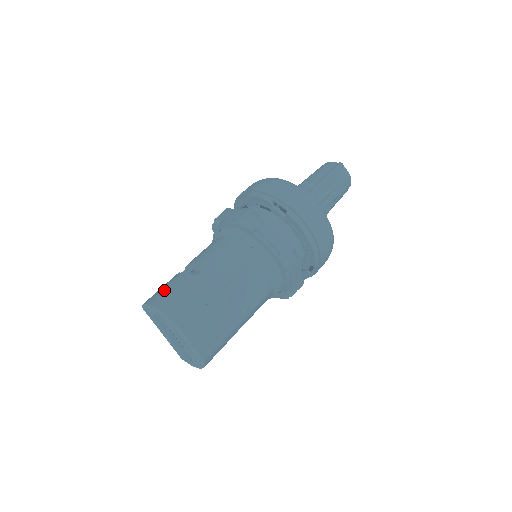
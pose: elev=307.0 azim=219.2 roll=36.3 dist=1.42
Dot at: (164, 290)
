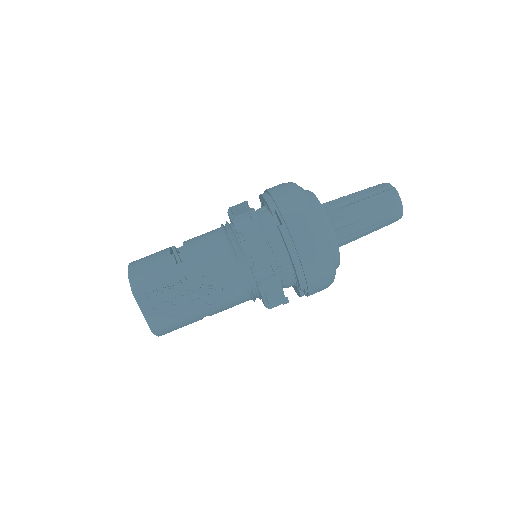
Dot at: (147, 258)
